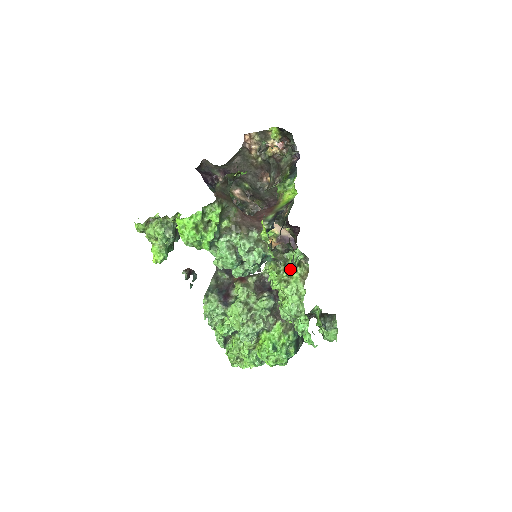
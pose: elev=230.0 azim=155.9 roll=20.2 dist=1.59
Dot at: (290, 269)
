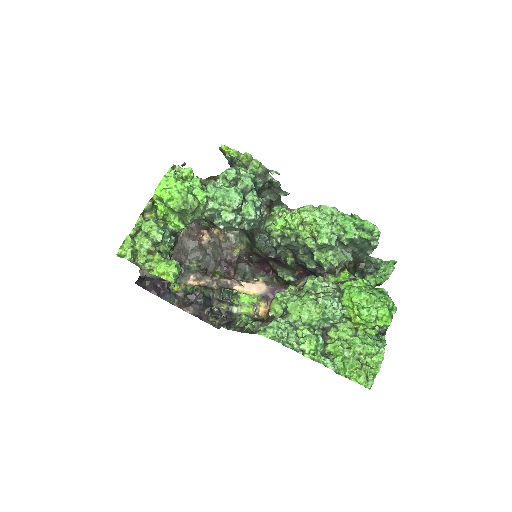
Dot at: occluded
